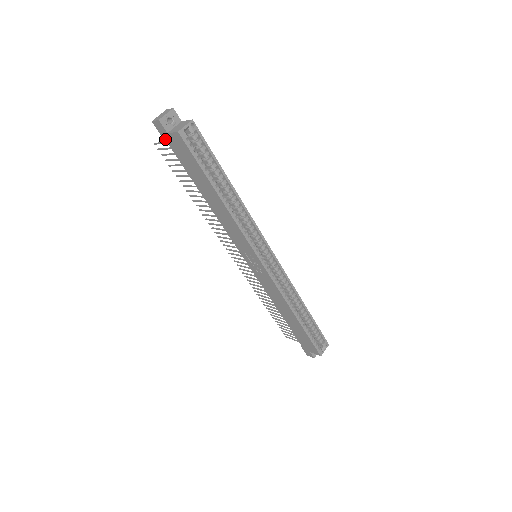
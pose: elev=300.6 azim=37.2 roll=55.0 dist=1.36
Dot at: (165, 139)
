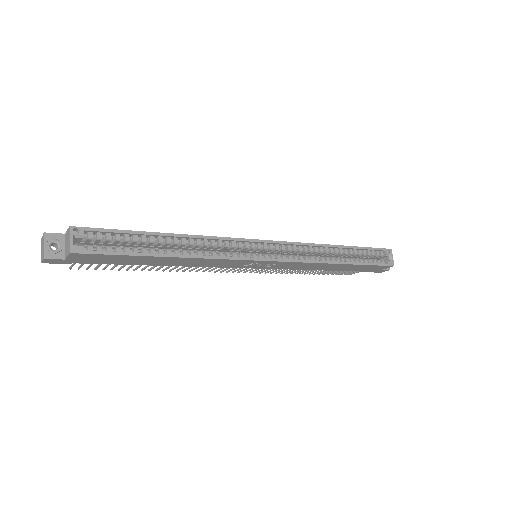
Dot at: (70, 263)
